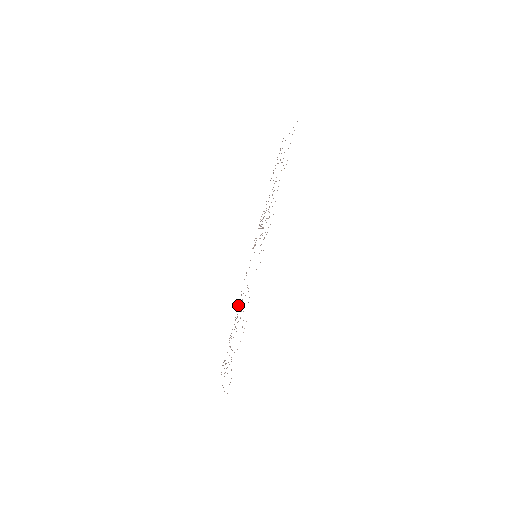
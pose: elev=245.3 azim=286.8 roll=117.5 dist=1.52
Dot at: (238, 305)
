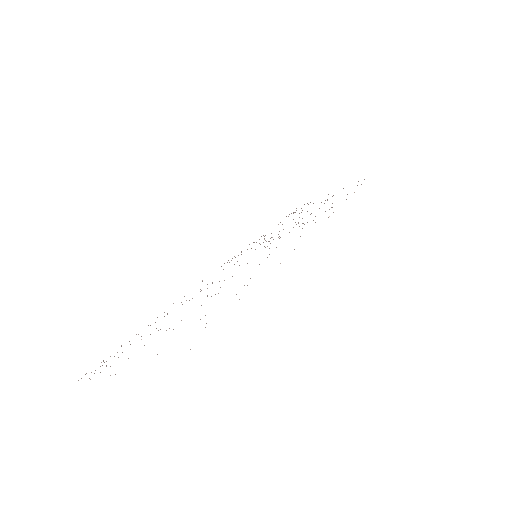
Dot at: occluded
